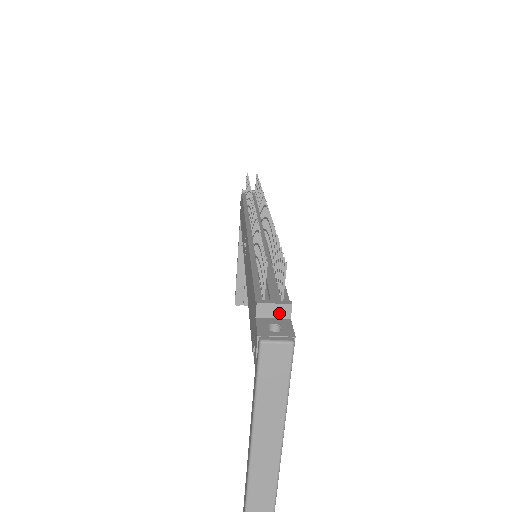
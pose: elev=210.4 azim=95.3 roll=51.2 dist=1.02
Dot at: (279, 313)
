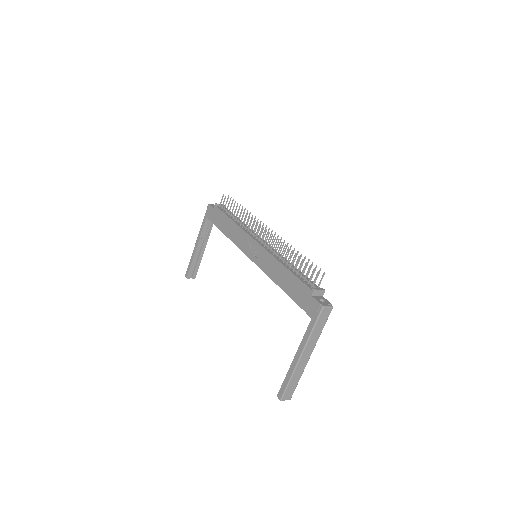
Dot at: (320, 294)
